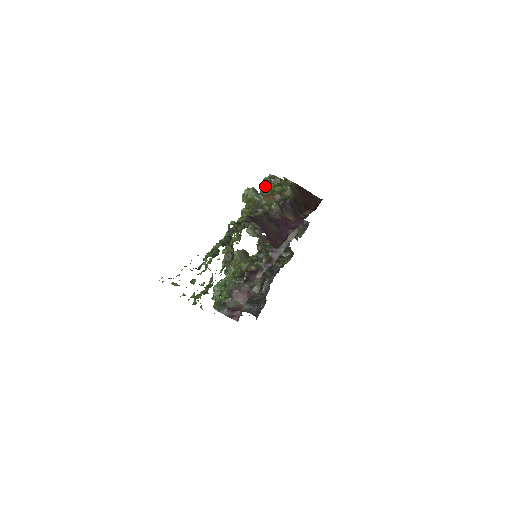
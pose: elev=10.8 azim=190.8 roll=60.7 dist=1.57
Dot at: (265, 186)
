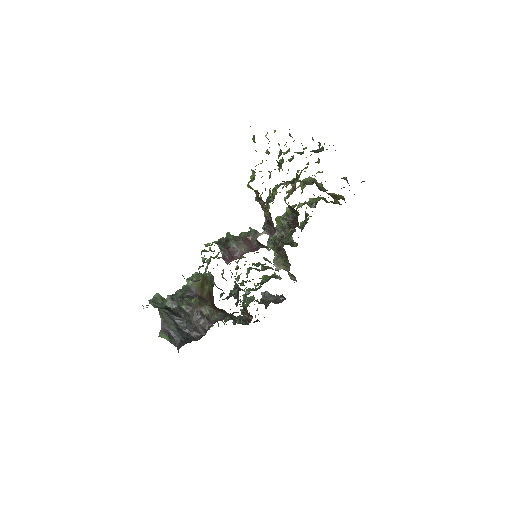
Dot at: (311, 201)
